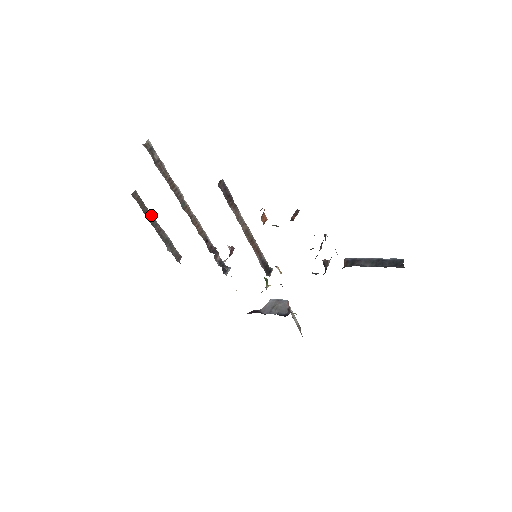
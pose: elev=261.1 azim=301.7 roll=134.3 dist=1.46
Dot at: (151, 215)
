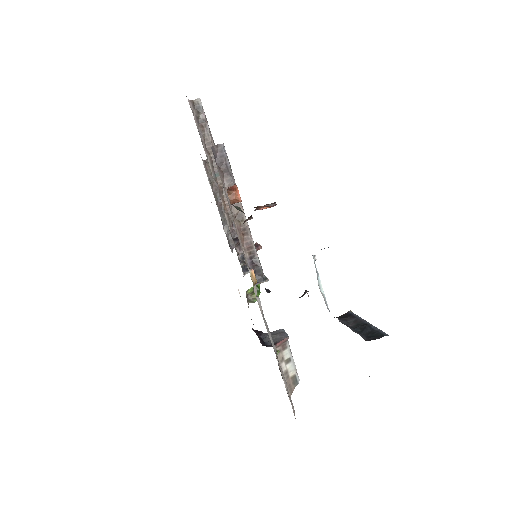
Dot at: occluded
